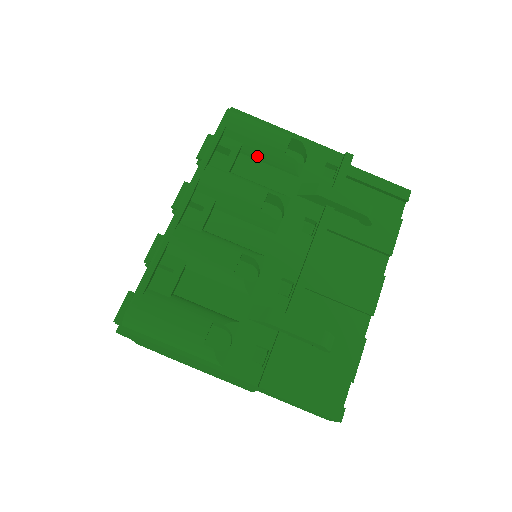
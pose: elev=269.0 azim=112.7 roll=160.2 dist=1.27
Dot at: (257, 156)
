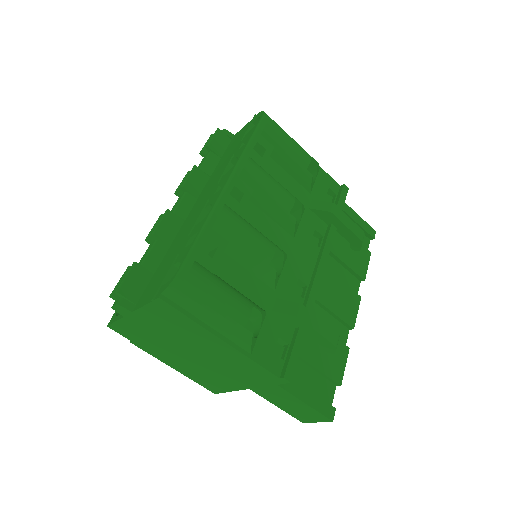
Dot at: (282, 163)
